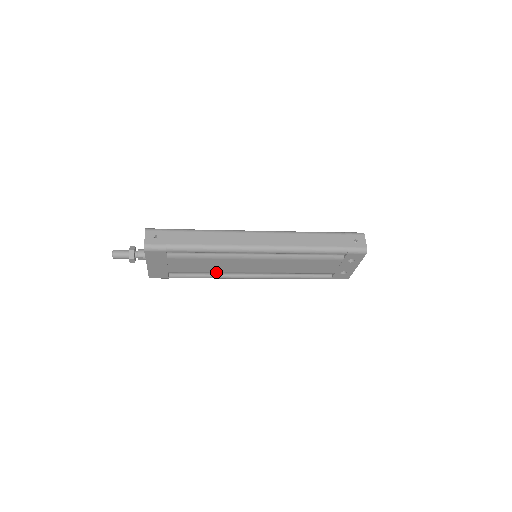
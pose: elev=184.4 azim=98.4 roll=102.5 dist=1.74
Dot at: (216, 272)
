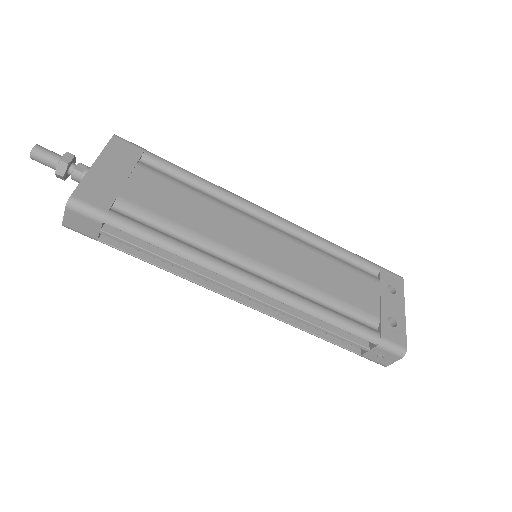
Dot at: (198, 235)
